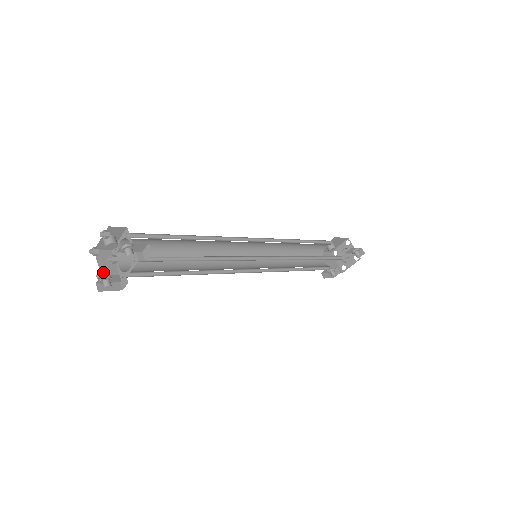
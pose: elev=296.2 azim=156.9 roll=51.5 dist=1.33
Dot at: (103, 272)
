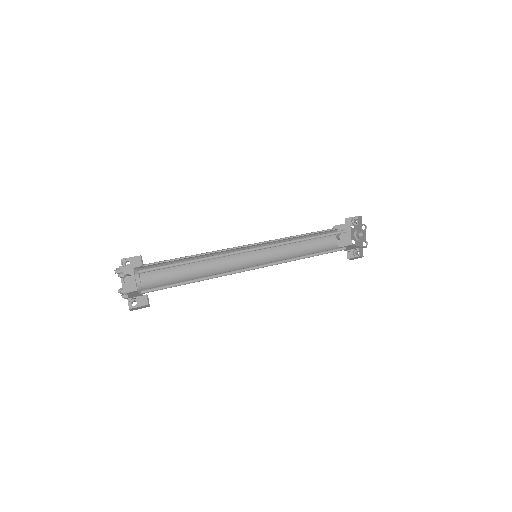
Dot at: (125, 293)
